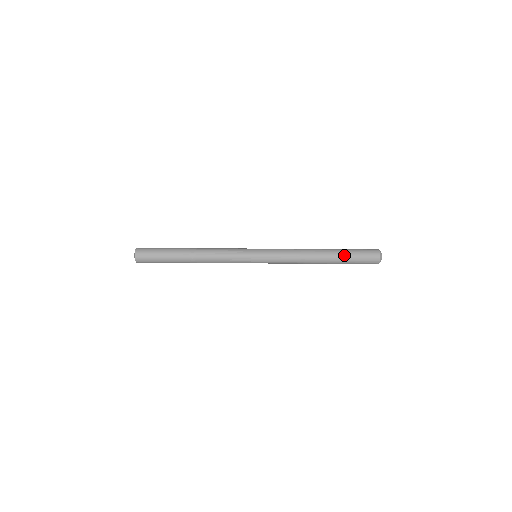
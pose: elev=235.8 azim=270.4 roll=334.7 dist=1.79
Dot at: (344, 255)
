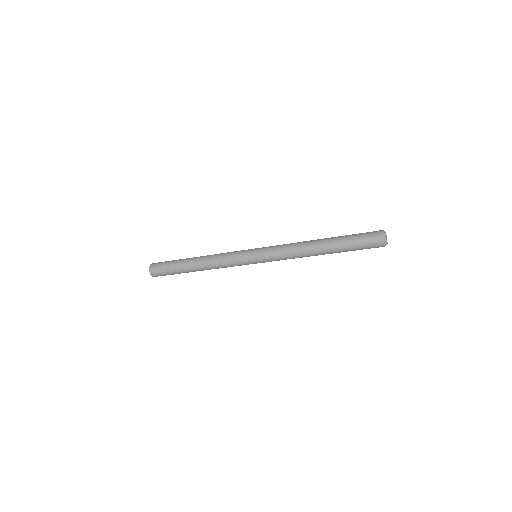
Dot at: occluded
